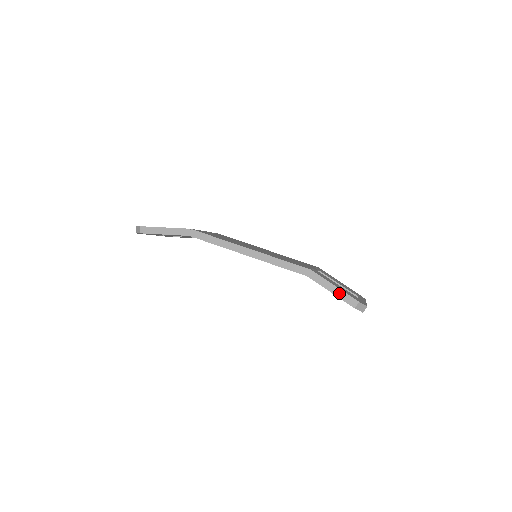
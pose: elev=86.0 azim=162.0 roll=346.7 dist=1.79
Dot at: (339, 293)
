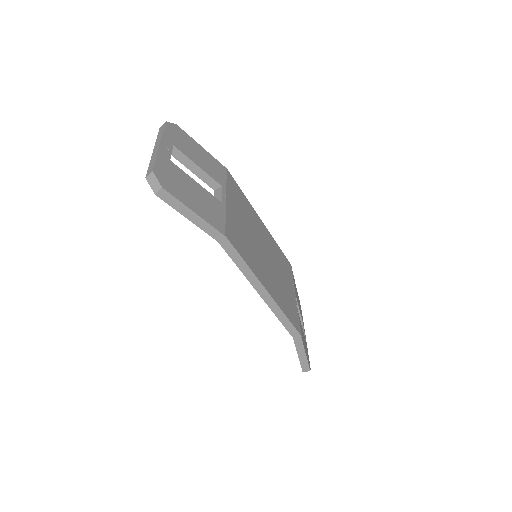
Dot at: (303, 360)
